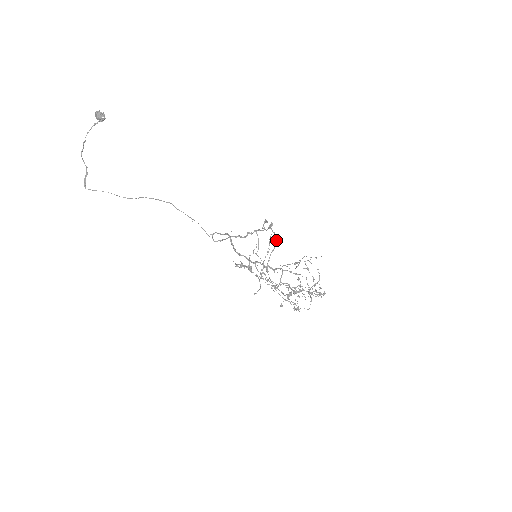
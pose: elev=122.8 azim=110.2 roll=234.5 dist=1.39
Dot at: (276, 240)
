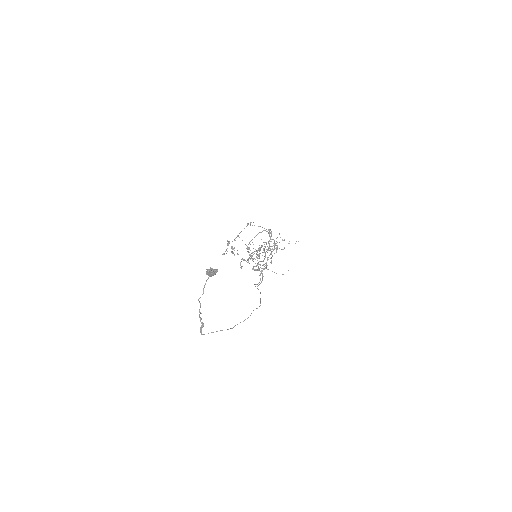
Dot at: occluded
